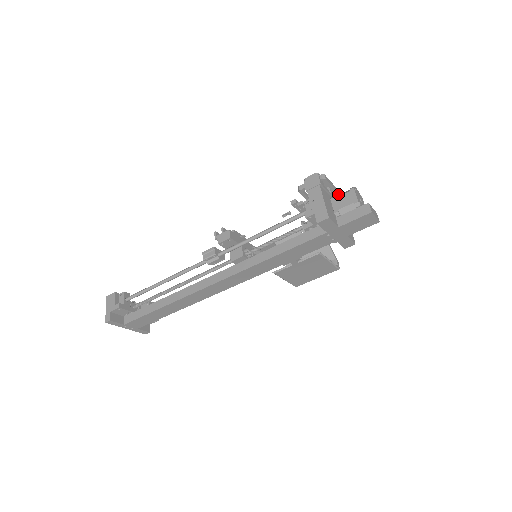
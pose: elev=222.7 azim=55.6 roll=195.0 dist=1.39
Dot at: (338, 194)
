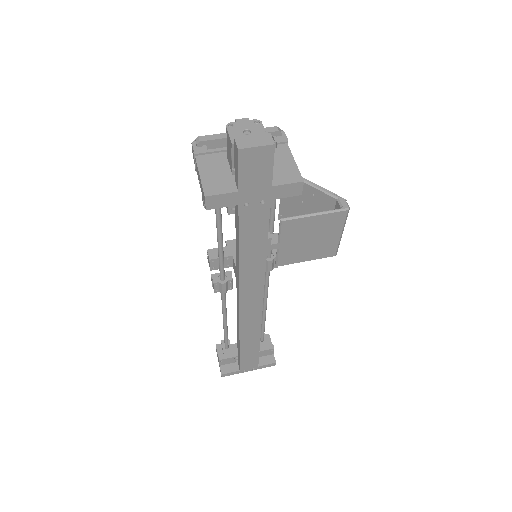
Dot at: occluded
